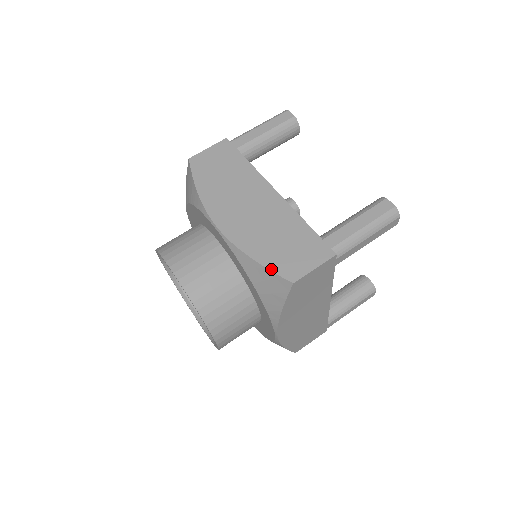
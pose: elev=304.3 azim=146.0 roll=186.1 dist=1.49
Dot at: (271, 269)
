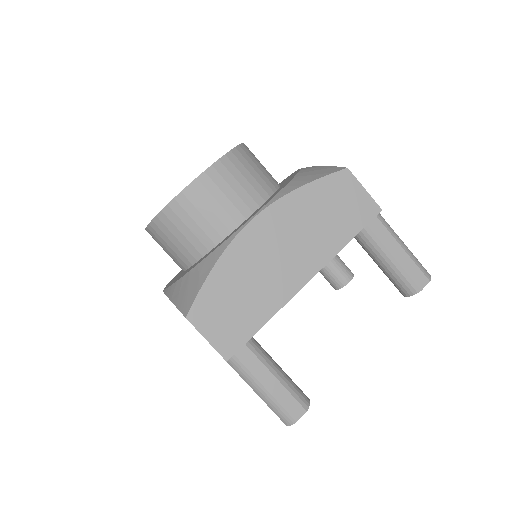
Dot at: occluded
